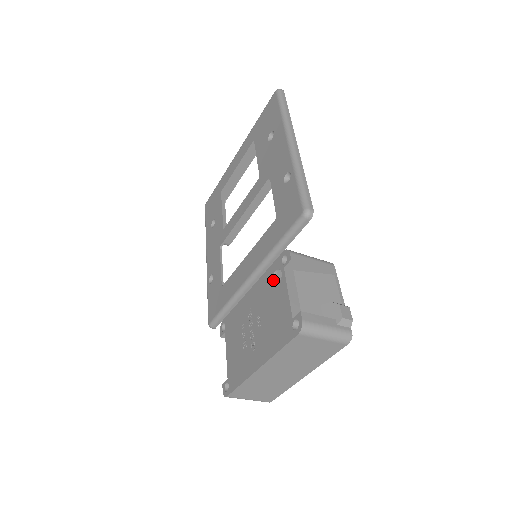
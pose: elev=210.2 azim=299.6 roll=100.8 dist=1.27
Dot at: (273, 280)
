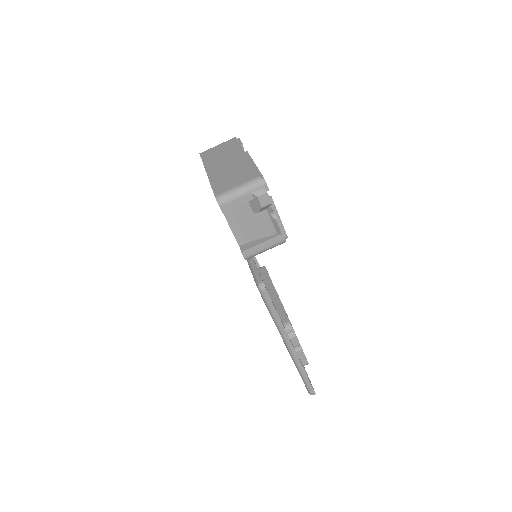
Dot at: occluded
